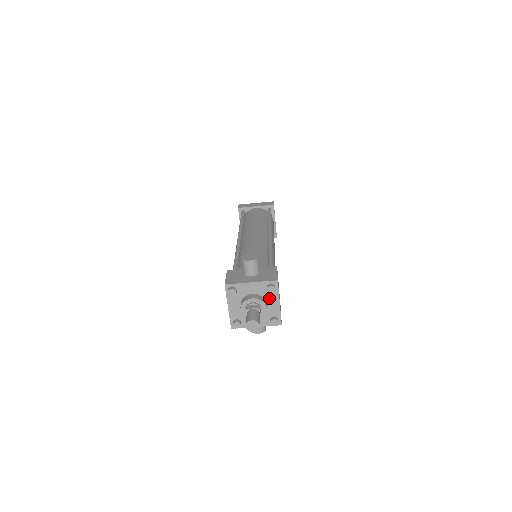
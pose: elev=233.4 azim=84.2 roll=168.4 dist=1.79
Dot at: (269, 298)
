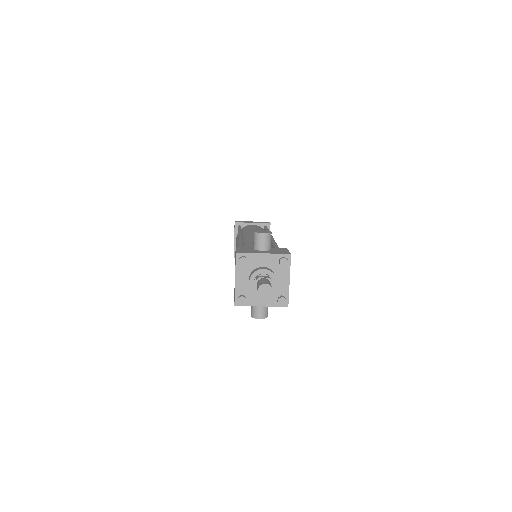
Dot at: (279, 273)
